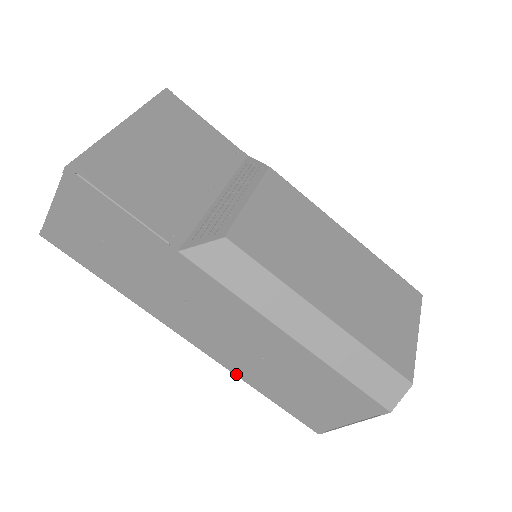
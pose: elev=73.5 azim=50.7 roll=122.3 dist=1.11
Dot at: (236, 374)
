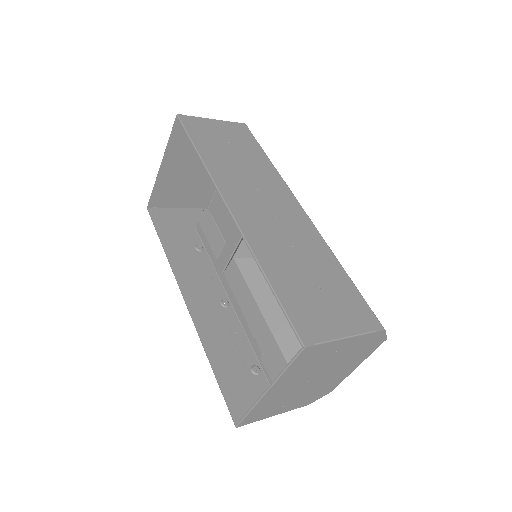
Dot at: (253, 249)
